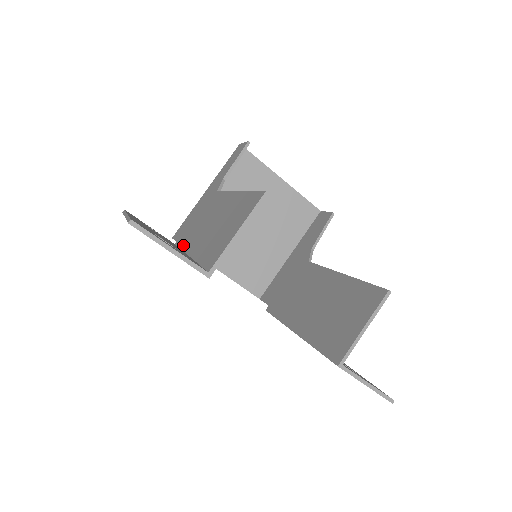
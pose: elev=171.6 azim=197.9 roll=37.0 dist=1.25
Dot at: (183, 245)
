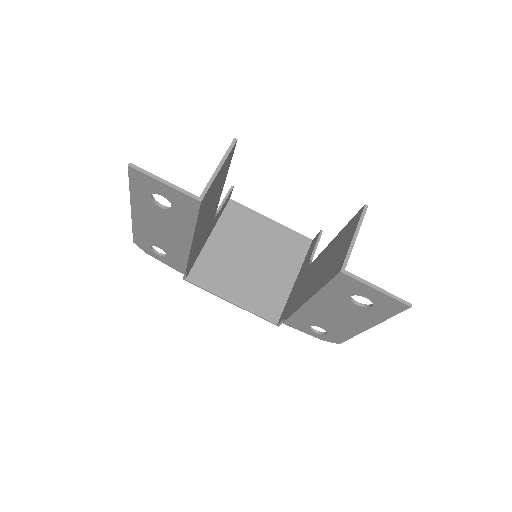
Dot at: occluded
